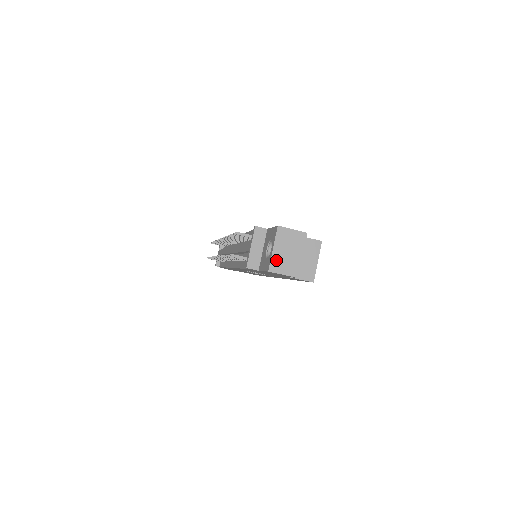
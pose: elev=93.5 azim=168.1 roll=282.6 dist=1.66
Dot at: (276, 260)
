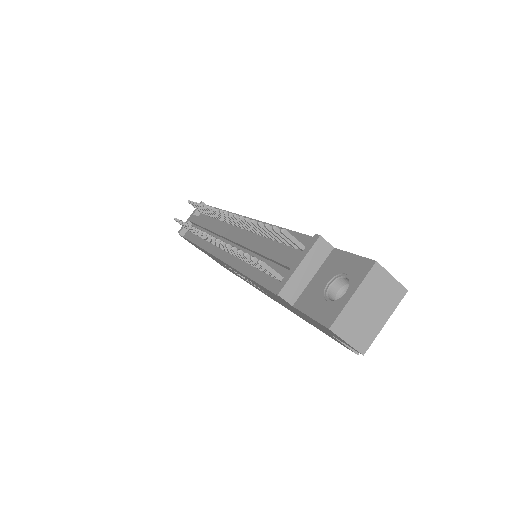
Dot at: (348, 315)
